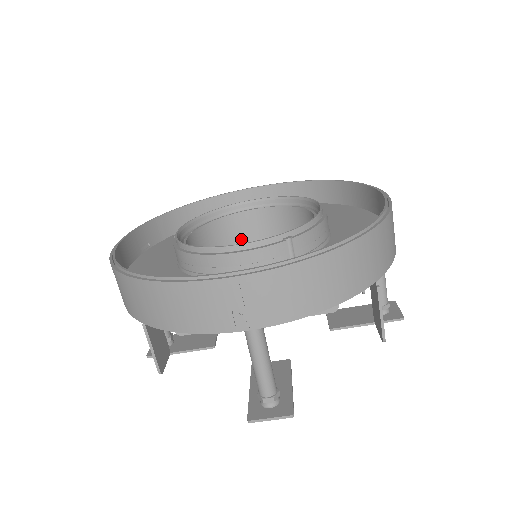
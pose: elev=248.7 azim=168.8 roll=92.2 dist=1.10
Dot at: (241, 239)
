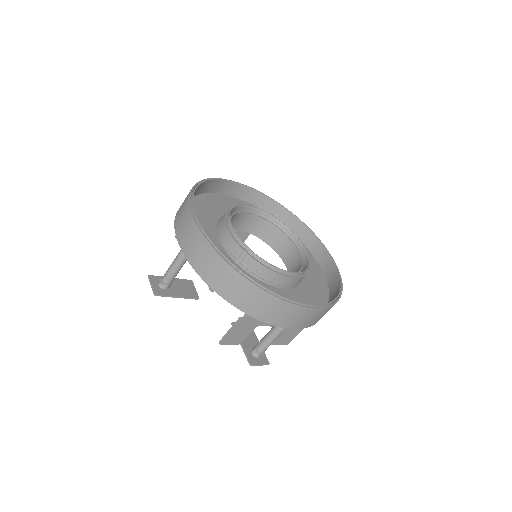
Dot at: (279, 253)
